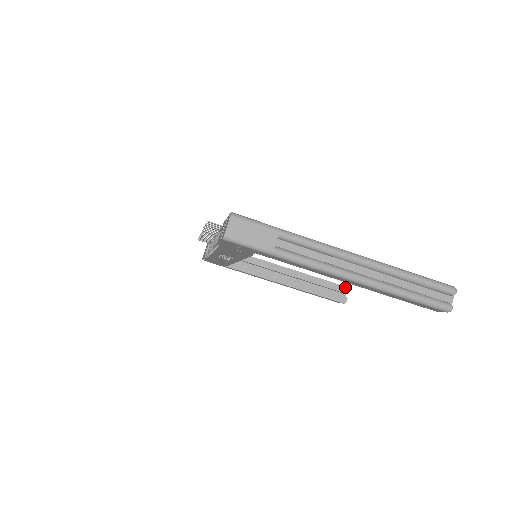
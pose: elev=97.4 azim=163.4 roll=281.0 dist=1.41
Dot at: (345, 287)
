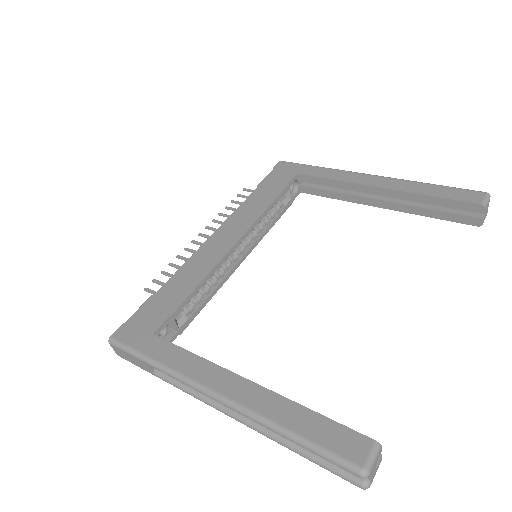
Dot at: (475, 204)
